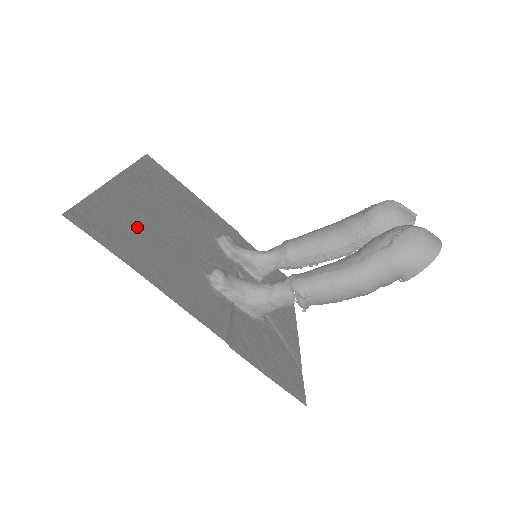
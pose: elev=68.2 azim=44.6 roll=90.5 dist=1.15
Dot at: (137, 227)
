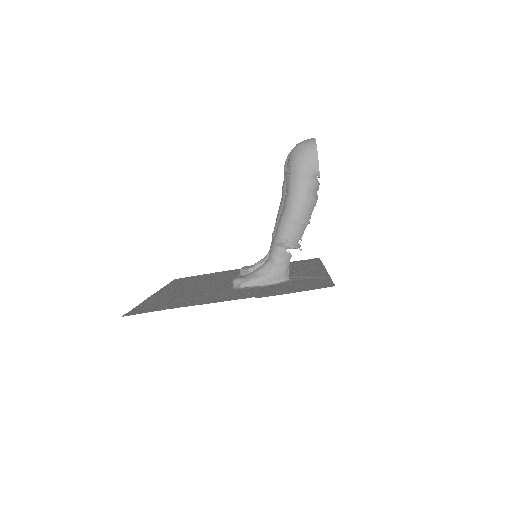
Dot at: (173, 299)
